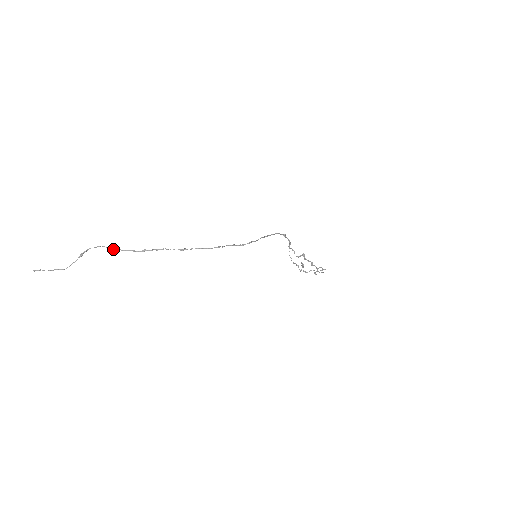
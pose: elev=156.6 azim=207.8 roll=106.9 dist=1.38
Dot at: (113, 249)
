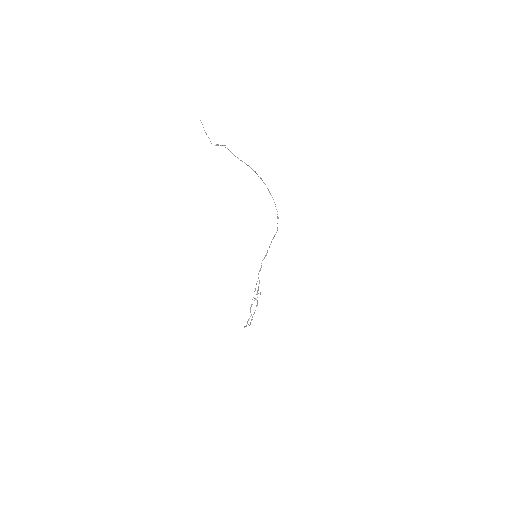
Dot at: (238, 158)
